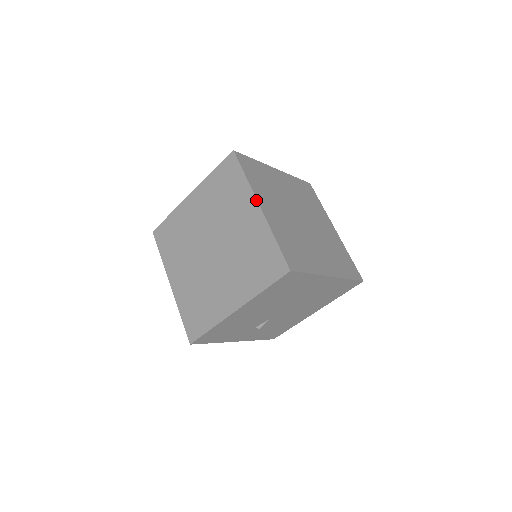
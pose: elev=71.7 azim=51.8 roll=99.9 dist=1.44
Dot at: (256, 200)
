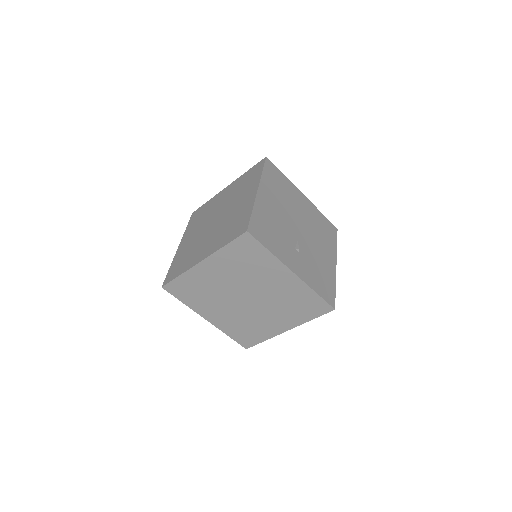
Dot at: (222, 190)
